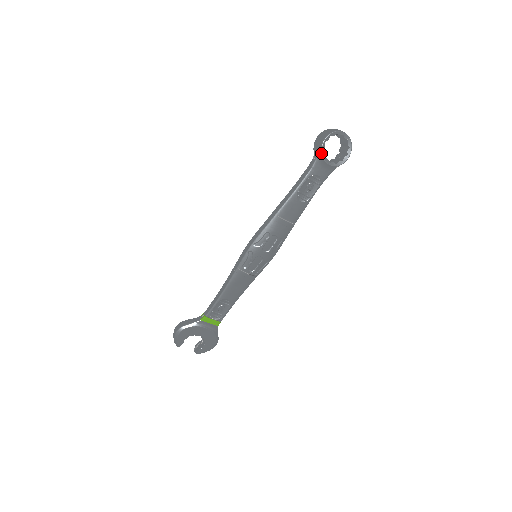
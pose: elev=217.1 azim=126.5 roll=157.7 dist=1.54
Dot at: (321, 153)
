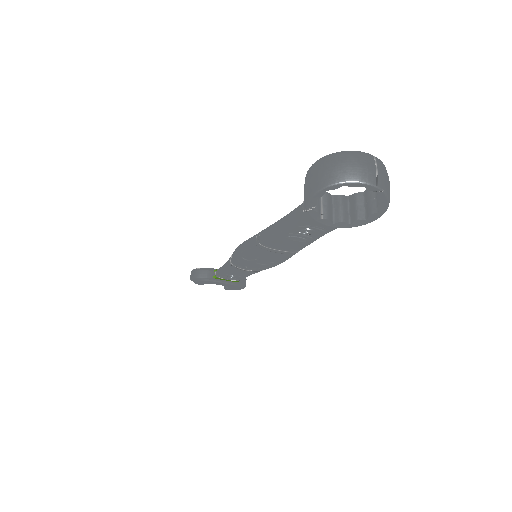
Dot at: occluded
